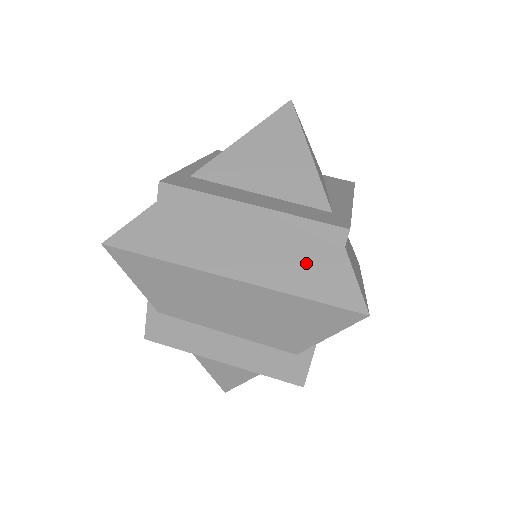
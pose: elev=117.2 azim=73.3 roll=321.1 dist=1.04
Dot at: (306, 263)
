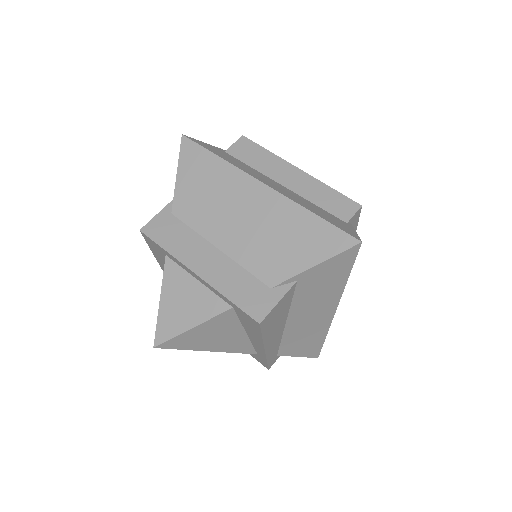
Dot at: (321, 210)
